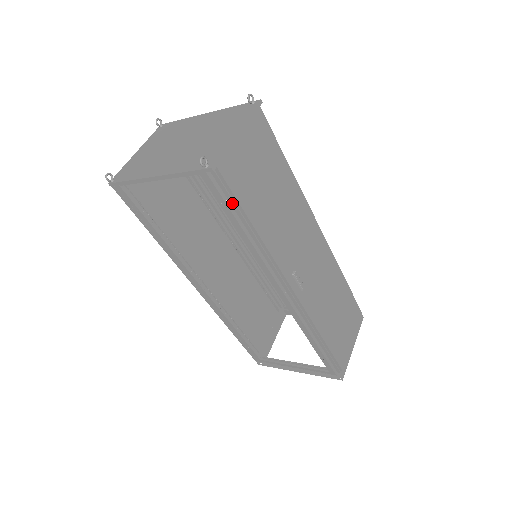
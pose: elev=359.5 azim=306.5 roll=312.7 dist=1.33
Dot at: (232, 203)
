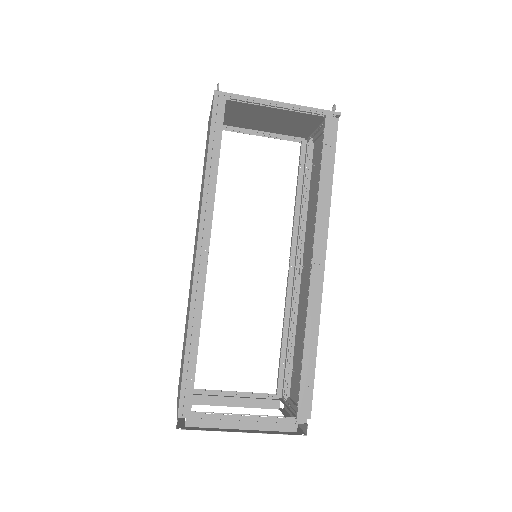
Dot at: (330, 151)
